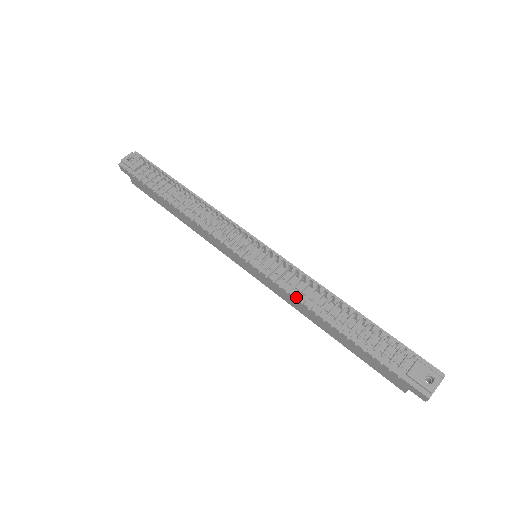
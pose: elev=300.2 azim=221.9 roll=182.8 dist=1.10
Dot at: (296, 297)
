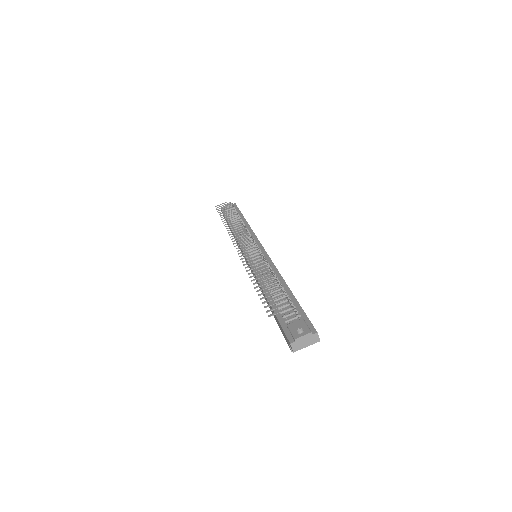
Dot at: (247, 267)
